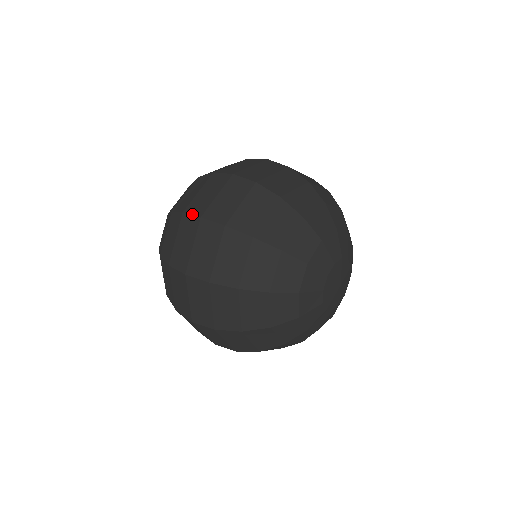
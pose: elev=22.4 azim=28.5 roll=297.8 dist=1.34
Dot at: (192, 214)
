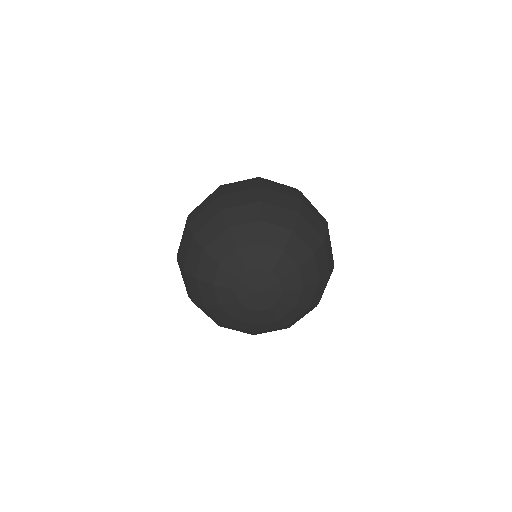
Dot at: occluded
